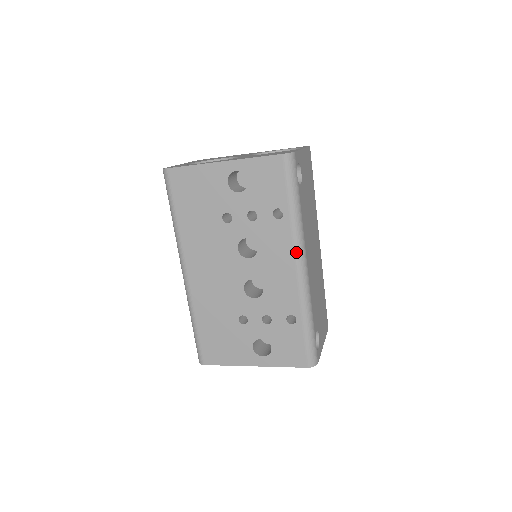
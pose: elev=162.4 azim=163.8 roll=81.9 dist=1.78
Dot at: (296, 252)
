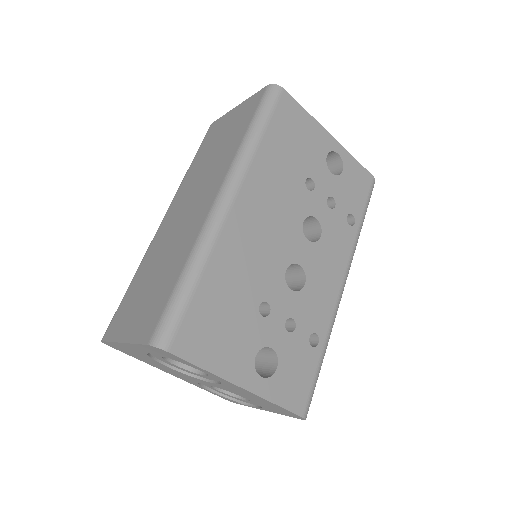
Dot at: (348, 267)
